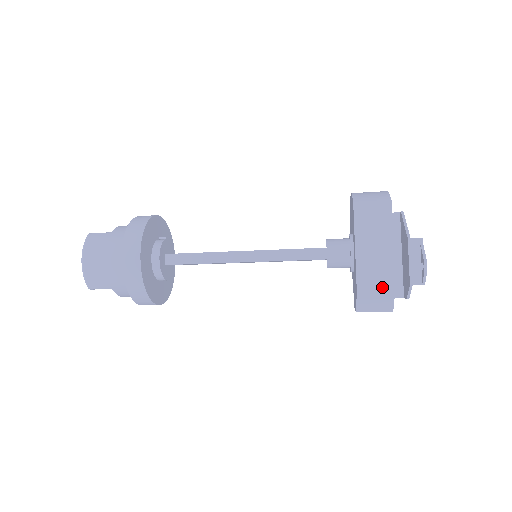
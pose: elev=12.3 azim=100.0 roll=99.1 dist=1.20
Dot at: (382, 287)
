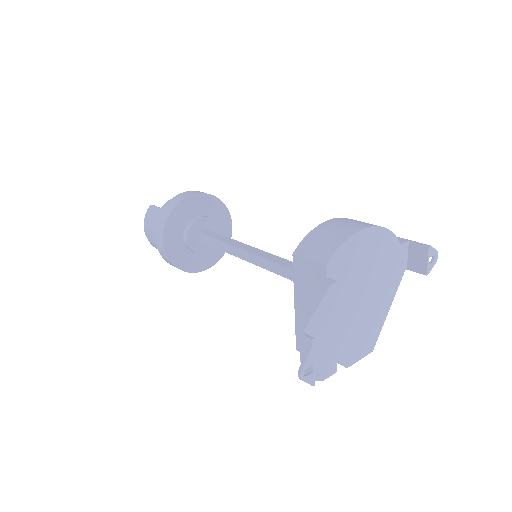
Dot at: occluded
